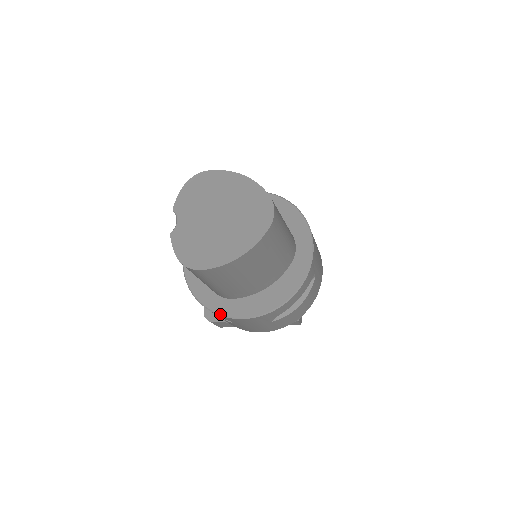
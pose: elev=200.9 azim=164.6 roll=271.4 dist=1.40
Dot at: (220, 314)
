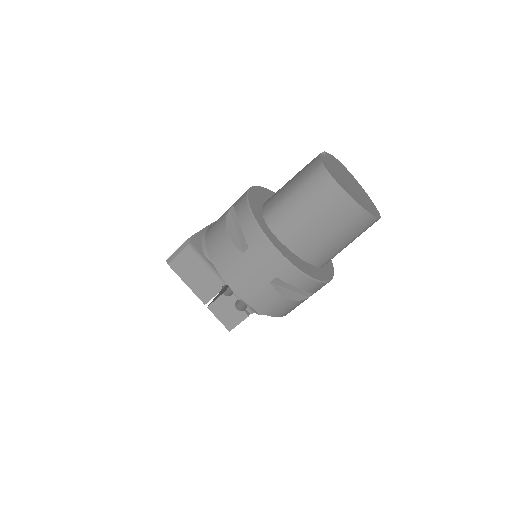
Dot at: (263, 230)
